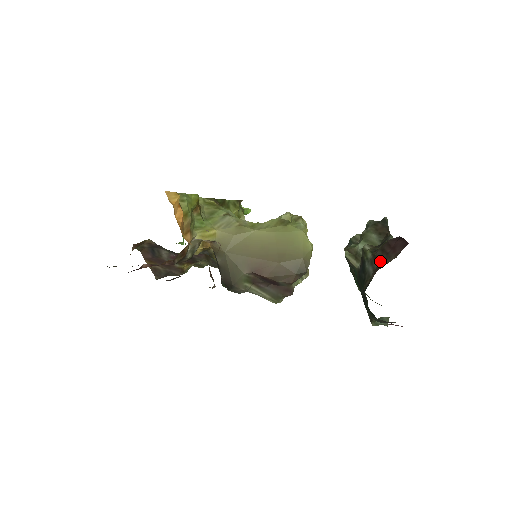
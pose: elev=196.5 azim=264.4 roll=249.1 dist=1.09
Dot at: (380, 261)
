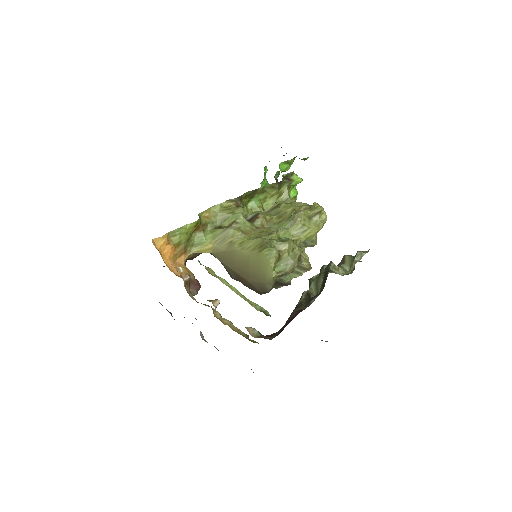
Dot at: occluded
